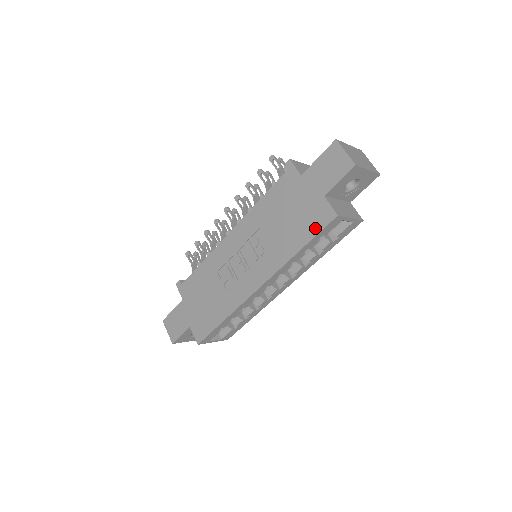
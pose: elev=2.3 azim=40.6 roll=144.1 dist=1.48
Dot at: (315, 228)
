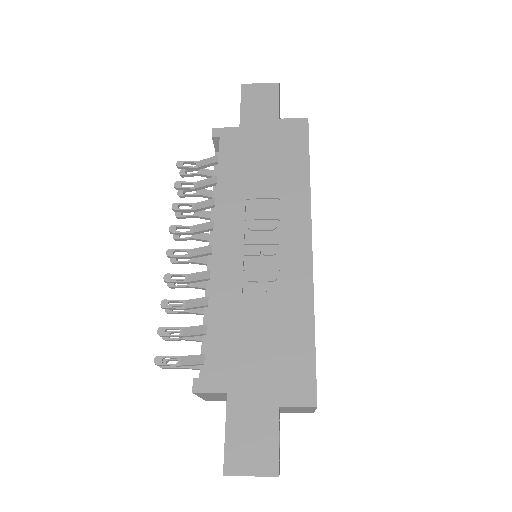
Dot at: (301, 142)
